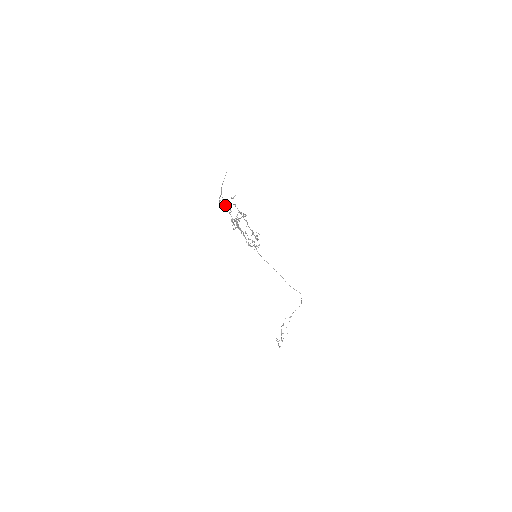
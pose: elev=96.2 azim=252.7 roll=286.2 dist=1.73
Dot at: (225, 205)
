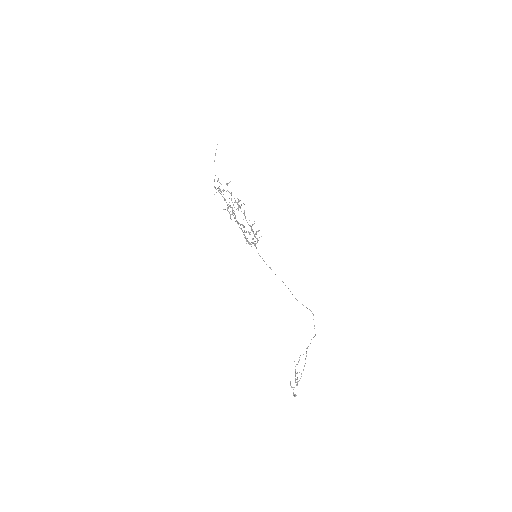
Dot at: (217, 180)
